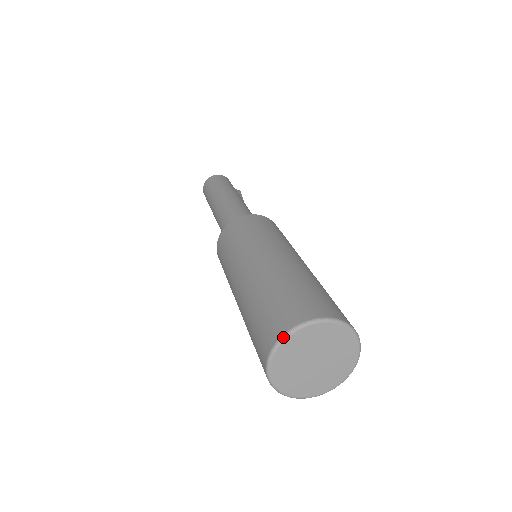
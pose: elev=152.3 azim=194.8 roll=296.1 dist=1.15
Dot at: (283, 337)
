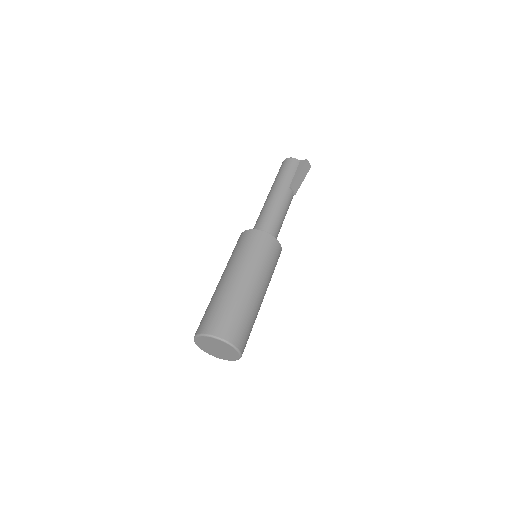
Dot at: occluded
